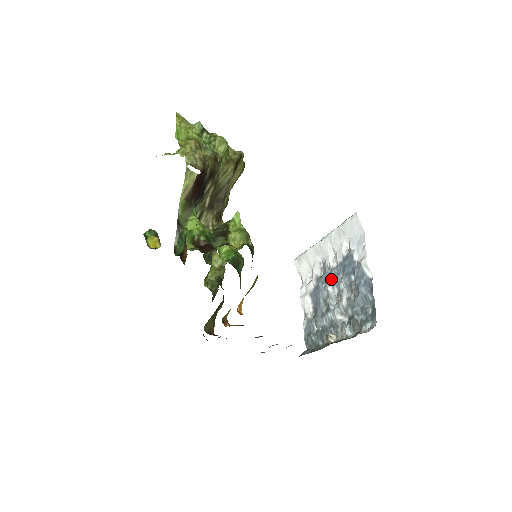
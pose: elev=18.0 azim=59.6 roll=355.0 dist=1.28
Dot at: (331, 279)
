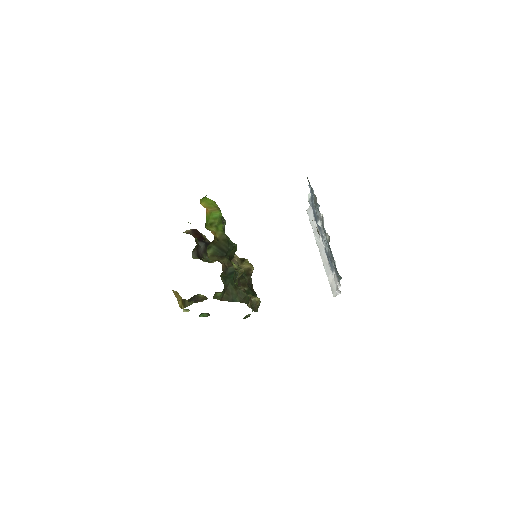
Dot at: (322, 240)
